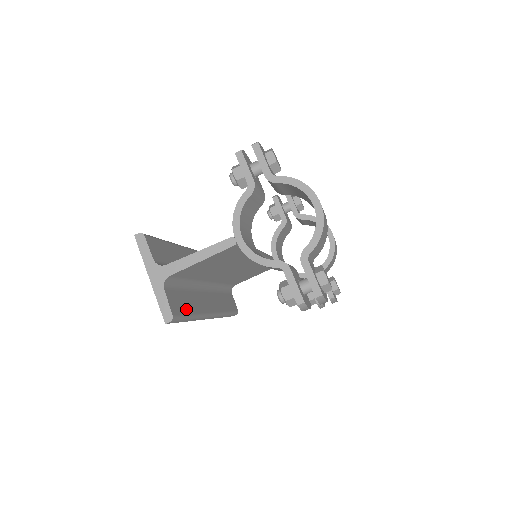
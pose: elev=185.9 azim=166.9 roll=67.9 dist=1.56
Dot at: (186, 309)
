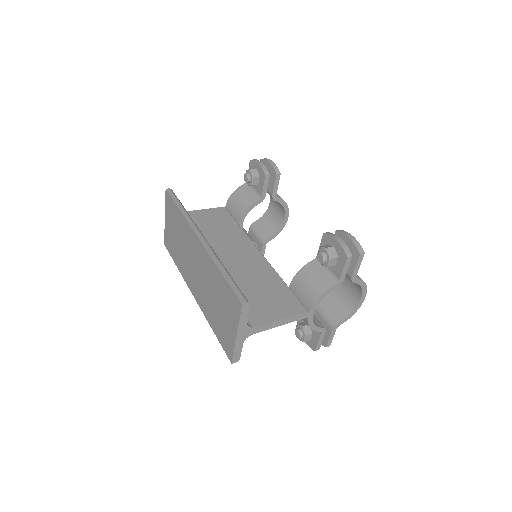
Dot at: occluded
